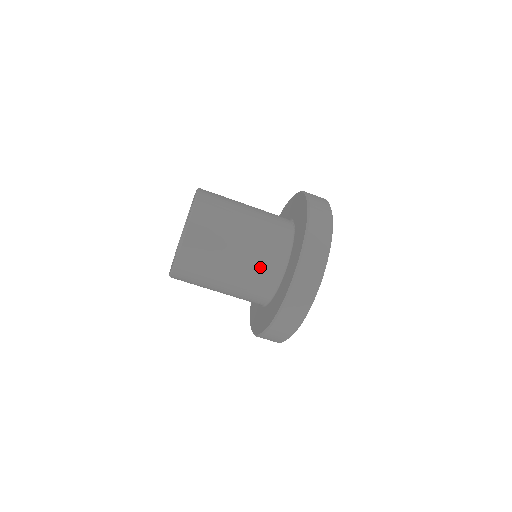
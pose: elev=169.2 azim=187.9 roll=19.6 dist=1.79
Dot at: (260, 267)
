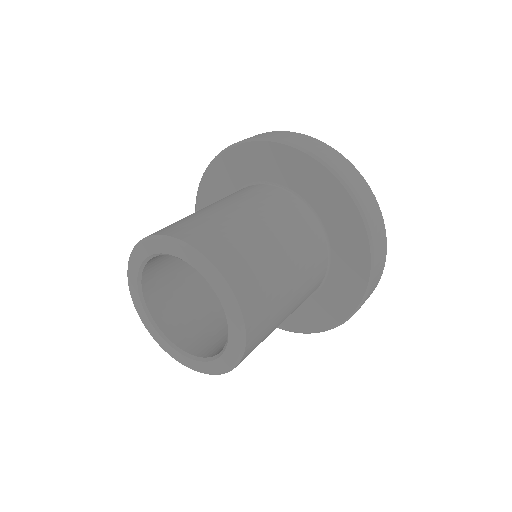
Dot at: (310, 290)
